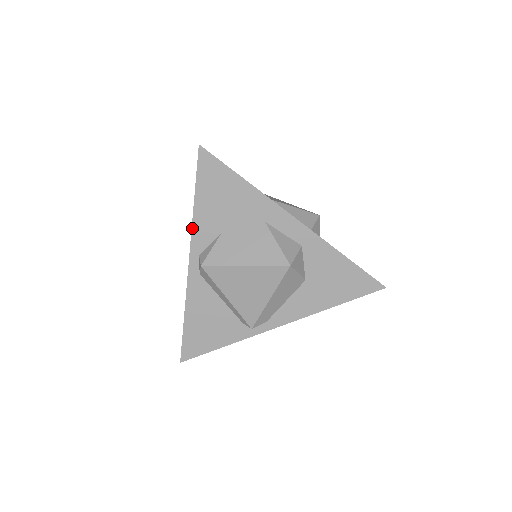
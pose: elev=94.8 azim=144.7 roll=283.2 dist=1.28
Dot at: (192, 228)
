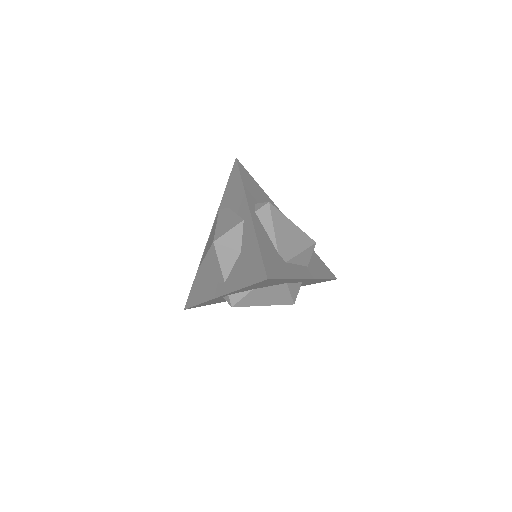
Dot at: (232, 292)
